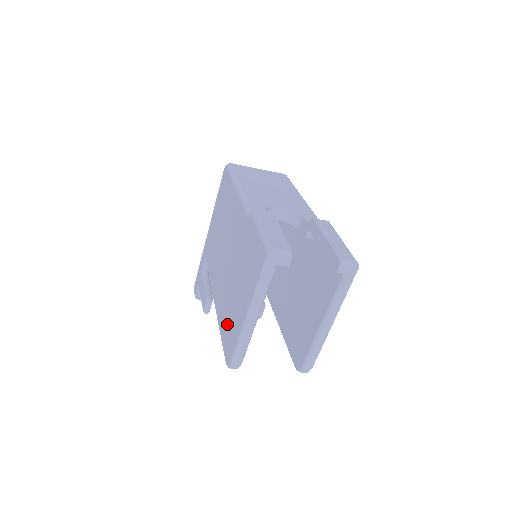
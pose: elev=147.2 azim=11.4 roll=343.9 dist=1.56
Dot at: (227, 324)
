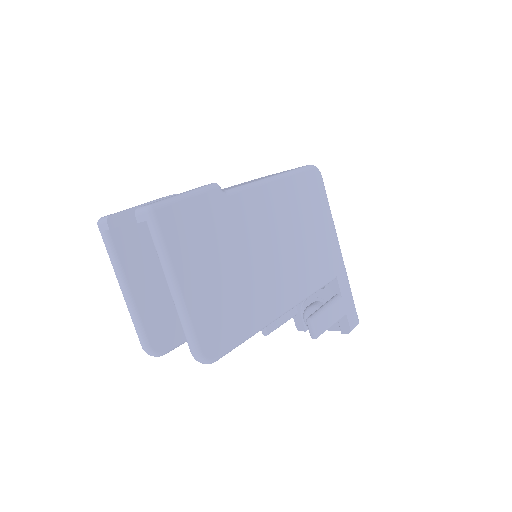
Dot at: occluded
